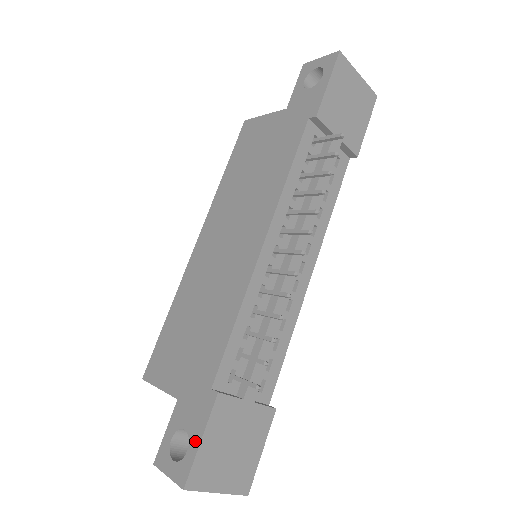
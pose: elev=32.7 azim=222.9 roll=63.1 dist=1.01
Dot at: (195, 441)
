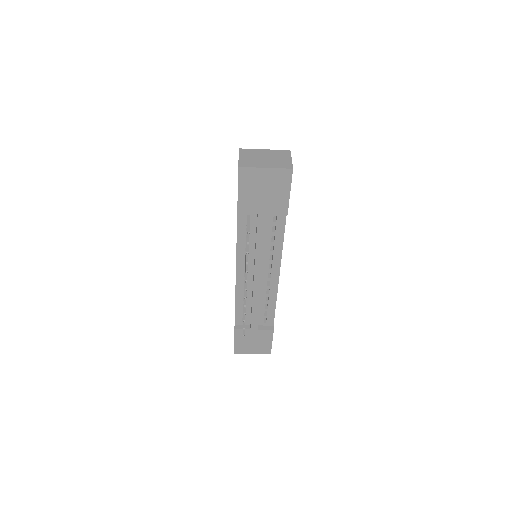
Dot at: occluded
